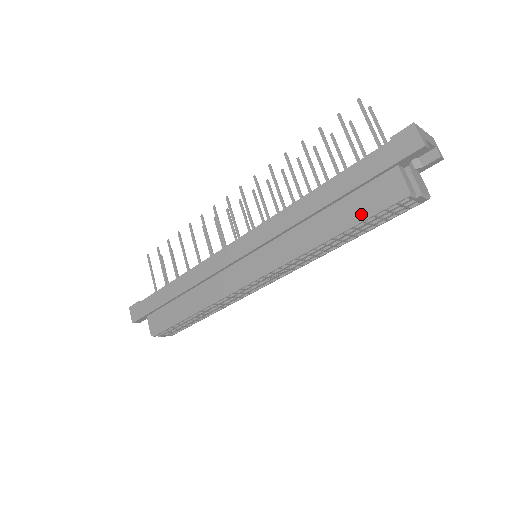
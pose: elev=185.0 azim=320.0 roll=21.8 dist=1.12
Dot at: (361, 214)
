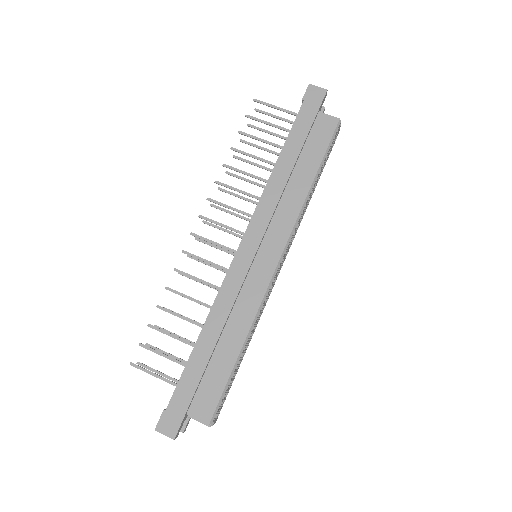
Dot at: (322, 152)
